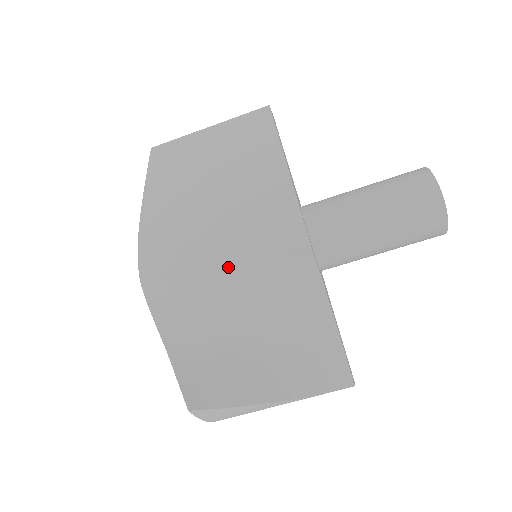
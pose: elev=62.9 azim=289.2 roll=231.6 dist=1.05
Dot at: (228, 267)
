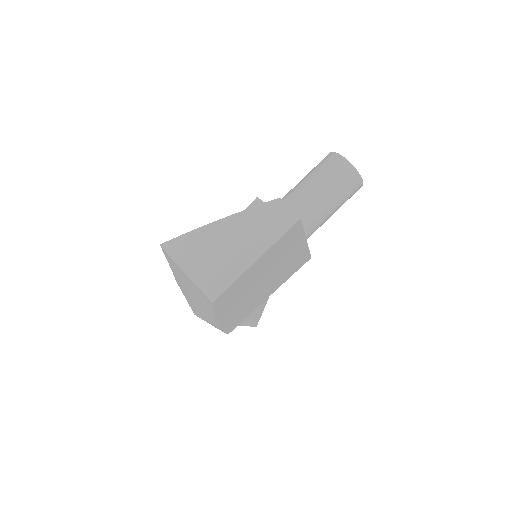
Dot at: occluded
